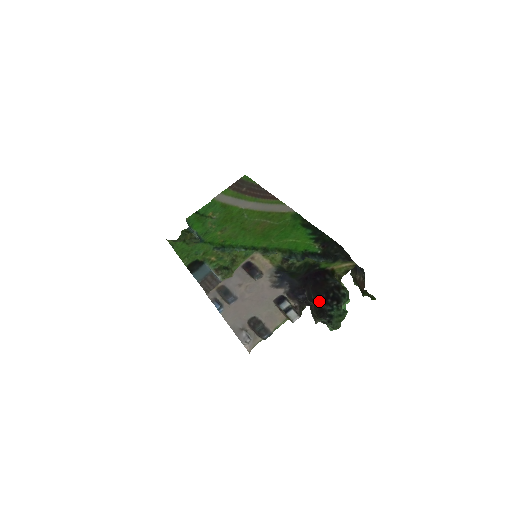
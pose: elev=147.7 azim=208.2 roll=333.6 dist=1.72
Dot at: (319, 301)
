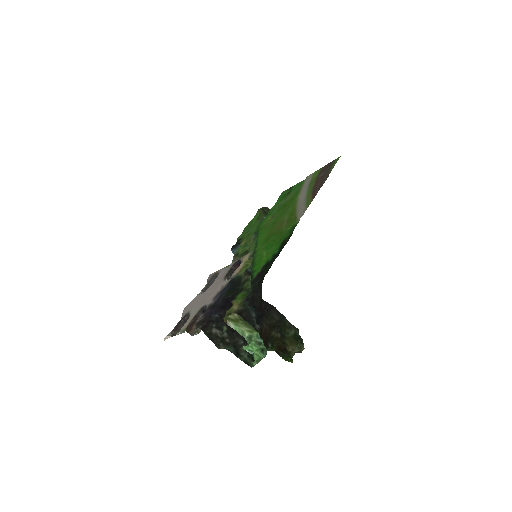
Dot at: occluded
